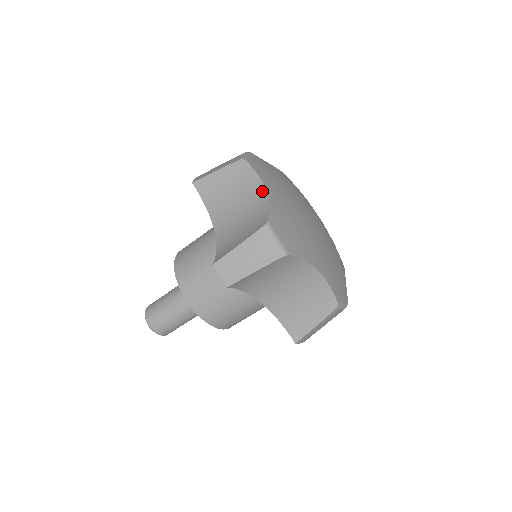
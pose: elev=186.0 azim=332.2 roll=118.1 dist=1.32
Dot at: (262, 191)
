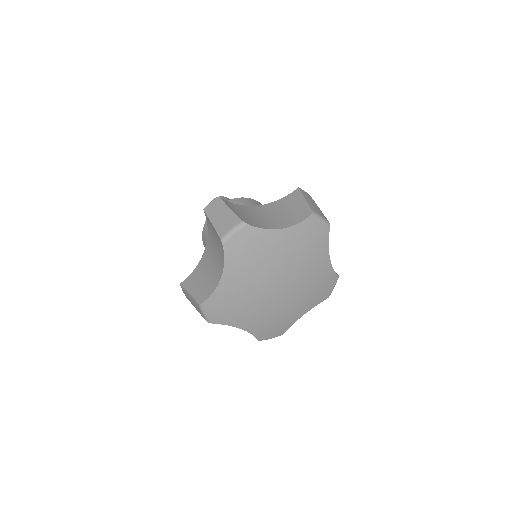
Dot at: (220, 274)
